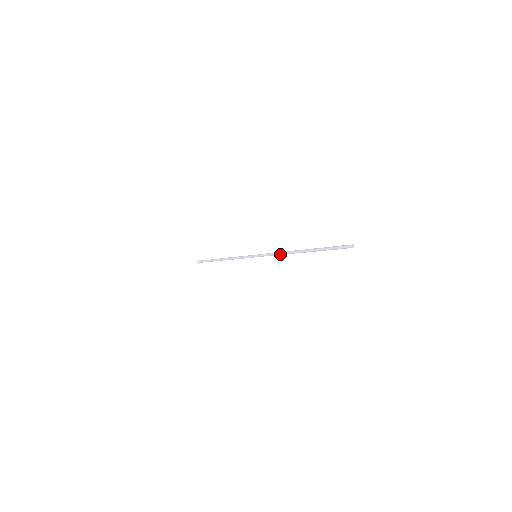
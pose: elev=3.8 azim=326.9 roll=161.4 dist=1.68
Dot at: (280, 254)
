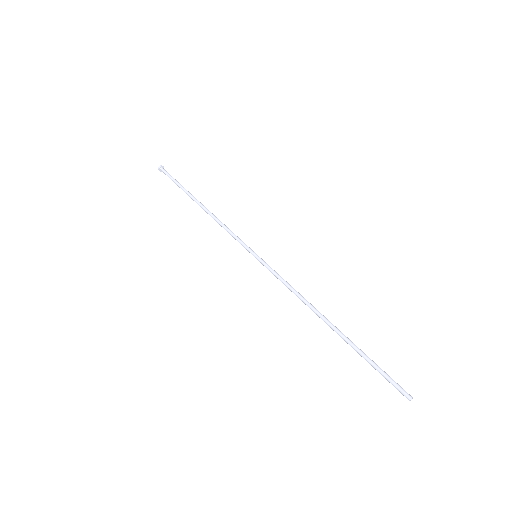
Dot at: (296, 295)
